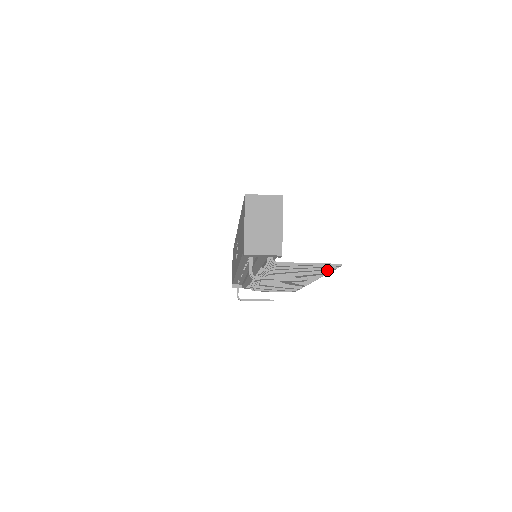
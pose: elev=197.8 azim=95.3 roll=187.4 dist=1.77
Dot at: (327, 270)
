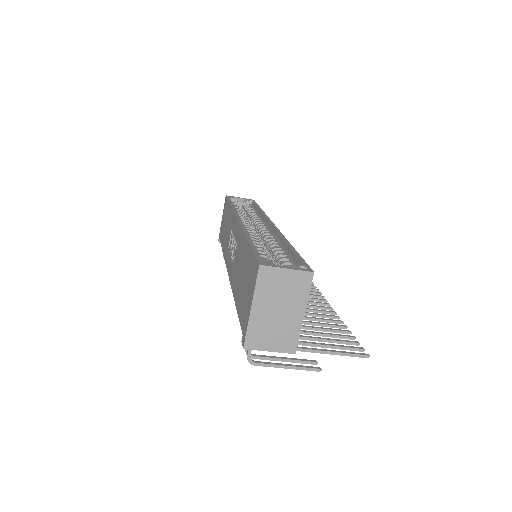
Dot at: occluded
